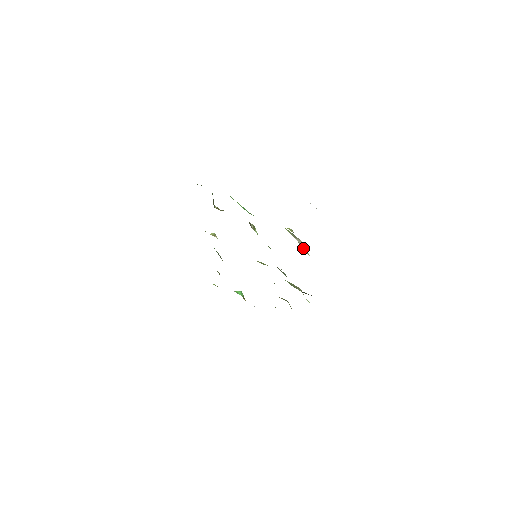
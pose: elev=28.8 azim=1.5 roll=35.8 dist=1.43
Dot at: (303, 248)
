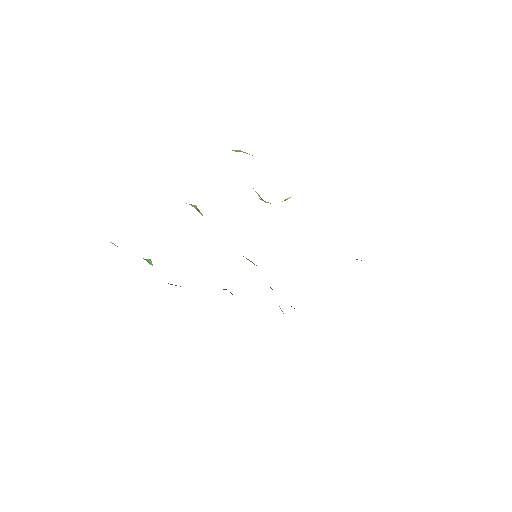
Dot at: occluded
